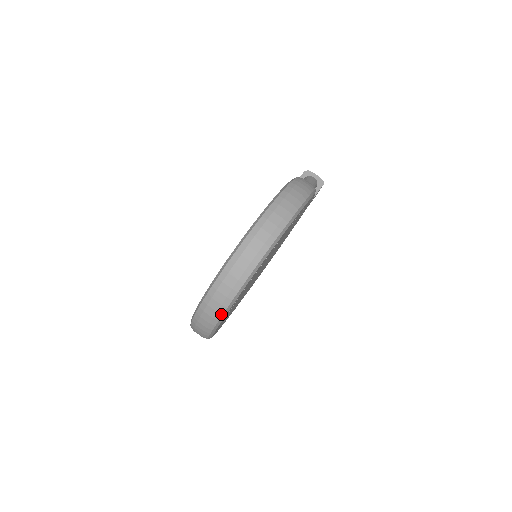
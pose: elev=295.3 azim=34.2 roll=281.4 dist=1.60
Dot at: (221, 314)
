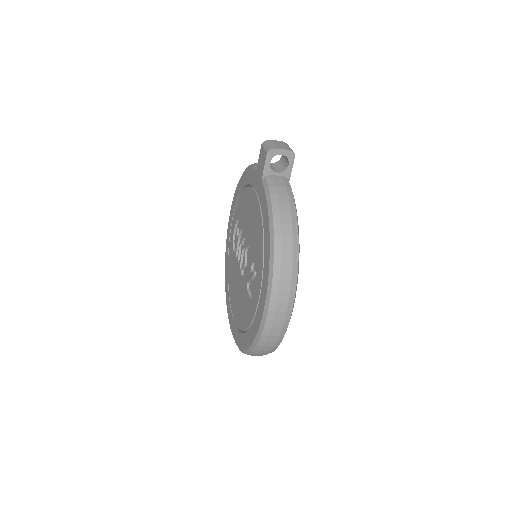
Dot at: occluded
